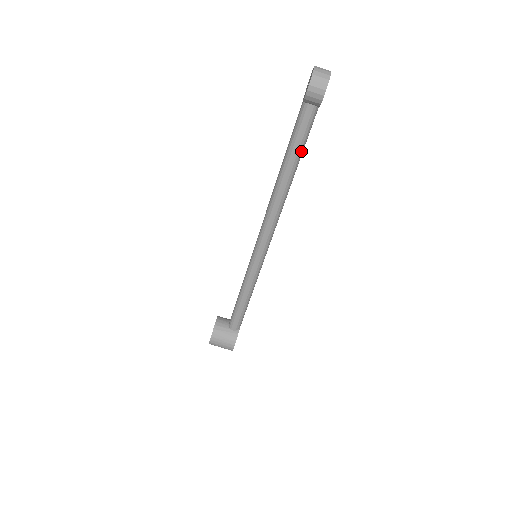
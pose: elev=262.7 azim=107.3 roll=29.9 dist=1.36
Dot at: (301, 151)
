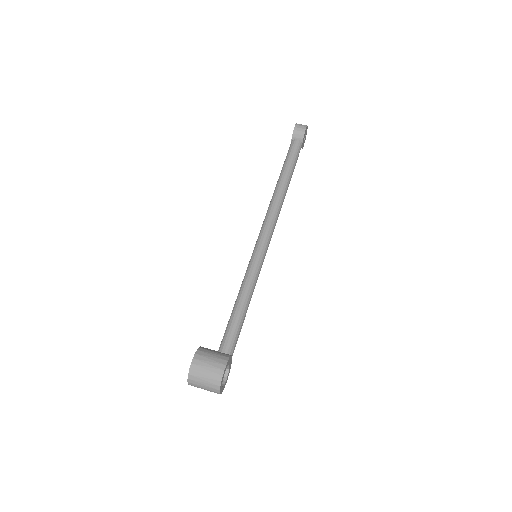
Dot at: (293, 166)
